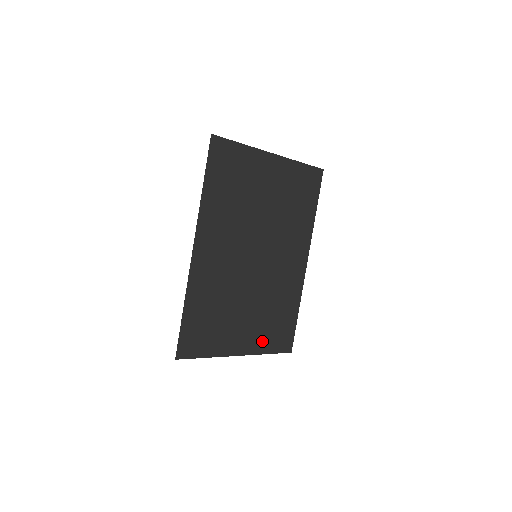
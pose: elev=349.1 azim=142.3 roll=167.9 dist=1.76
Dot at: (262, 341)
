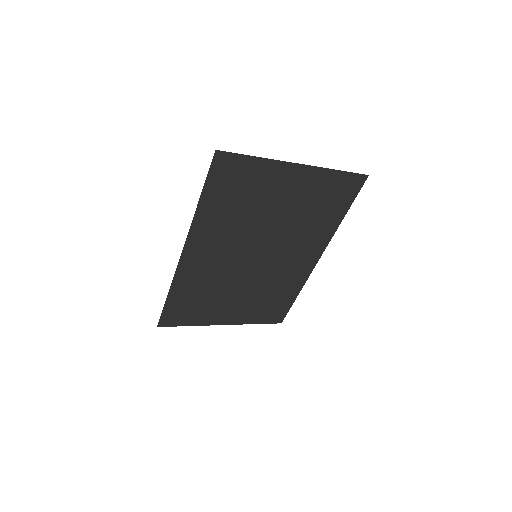
Dot at: (250, 316)
